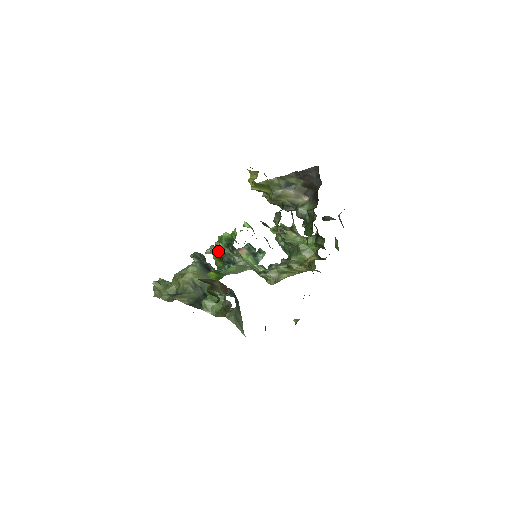
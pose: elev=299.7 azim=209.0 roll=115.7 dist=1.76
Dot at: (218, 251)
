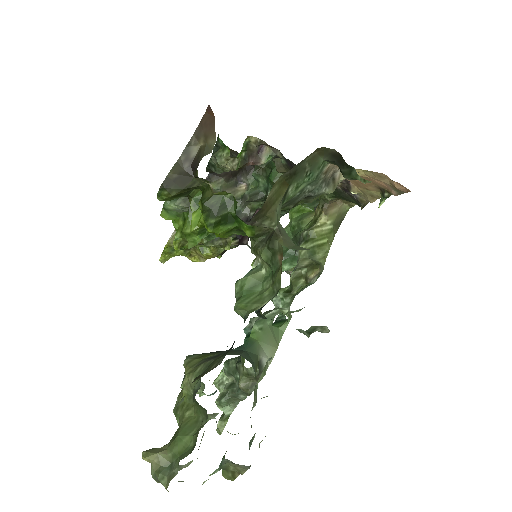
Dot at: (227, 386)
